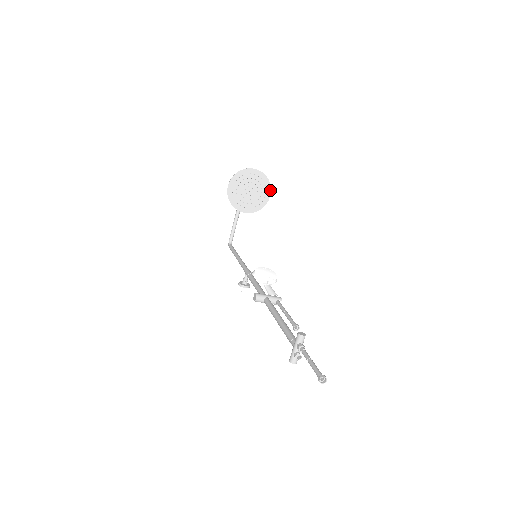
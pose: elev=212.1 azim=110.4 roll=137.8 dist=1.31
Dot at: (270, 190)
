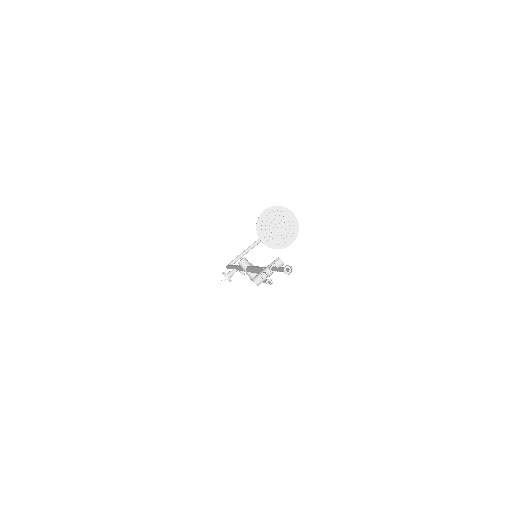
Dot at: (294, 240)
